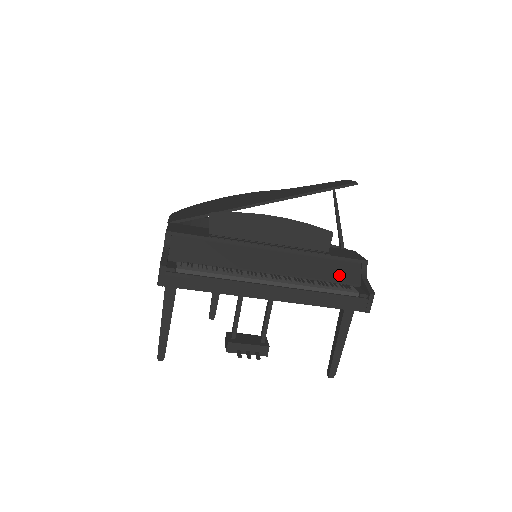
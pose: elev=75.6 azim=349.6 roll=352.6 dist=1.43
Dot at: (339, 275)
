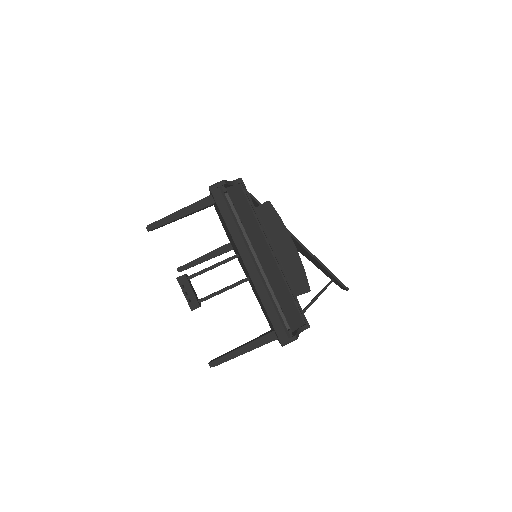
Dot at: (288, 312)
